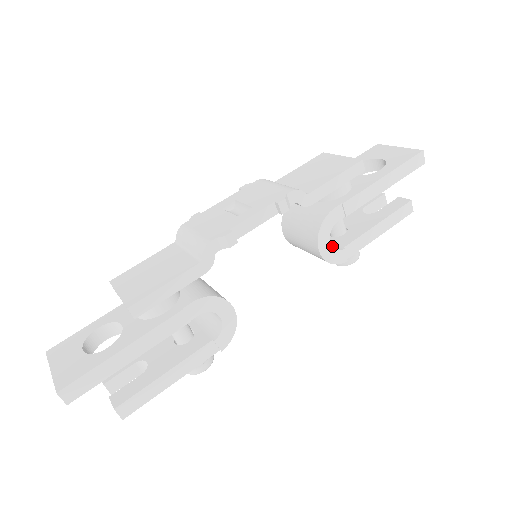
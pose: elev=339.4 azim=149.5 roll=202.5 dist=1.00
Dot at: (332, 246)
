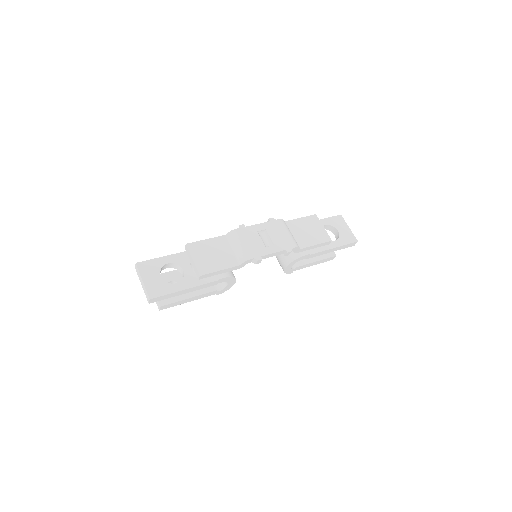
Dot at: occluded
